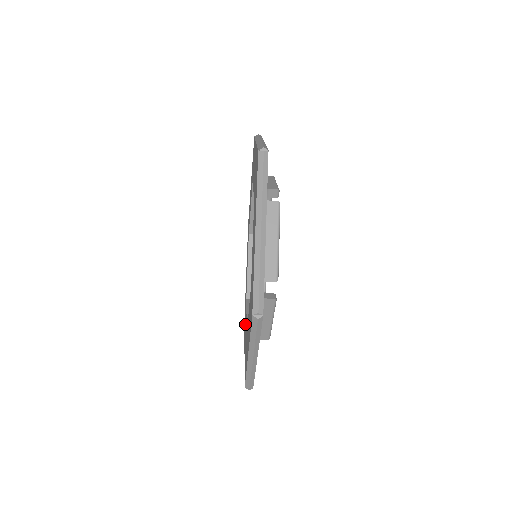
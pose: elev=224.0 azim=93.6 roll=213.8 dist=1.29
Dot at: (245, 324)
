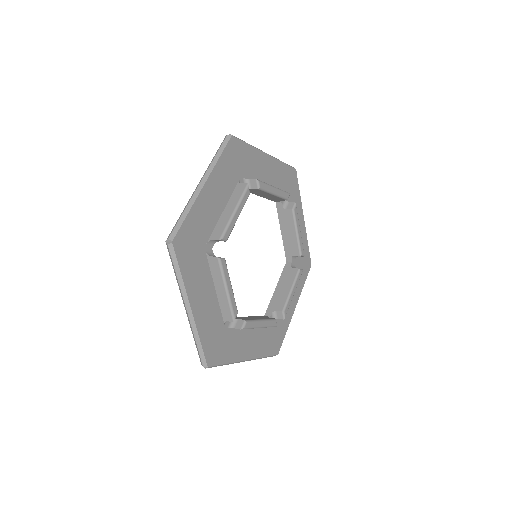
Dot at: occluded
